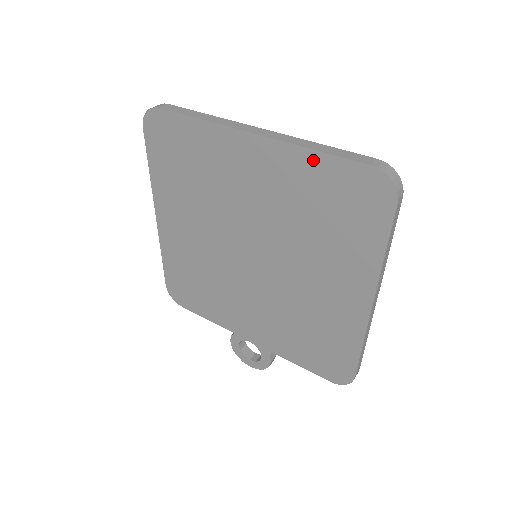
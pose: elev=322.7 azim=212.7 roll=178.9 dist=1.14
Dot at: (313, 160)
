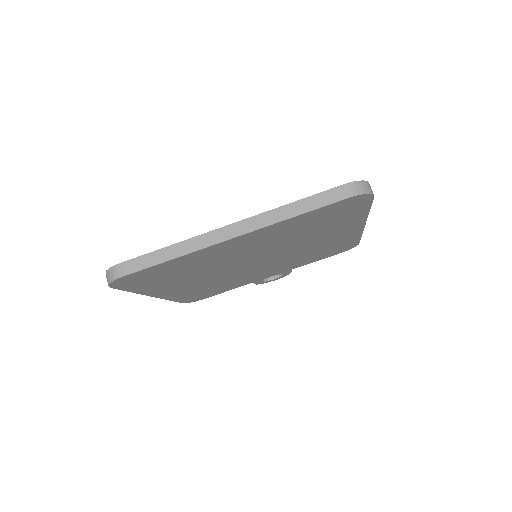
Dot at: (296, 219)
